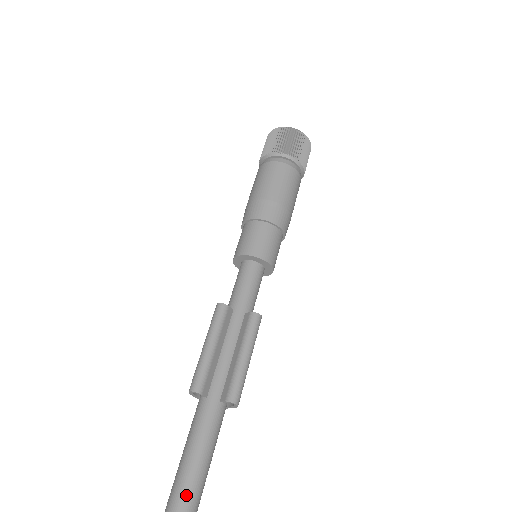
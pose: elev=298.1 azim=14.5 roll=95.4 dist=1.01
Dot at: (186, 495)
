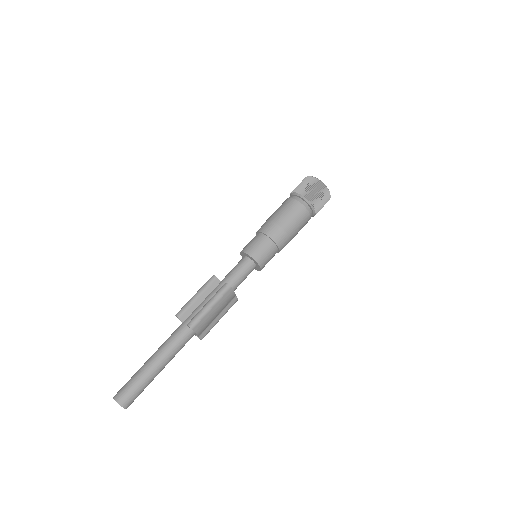
Dot at: (148, 364)
